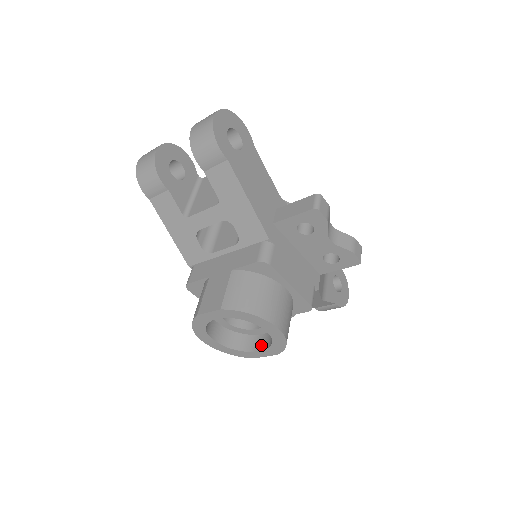
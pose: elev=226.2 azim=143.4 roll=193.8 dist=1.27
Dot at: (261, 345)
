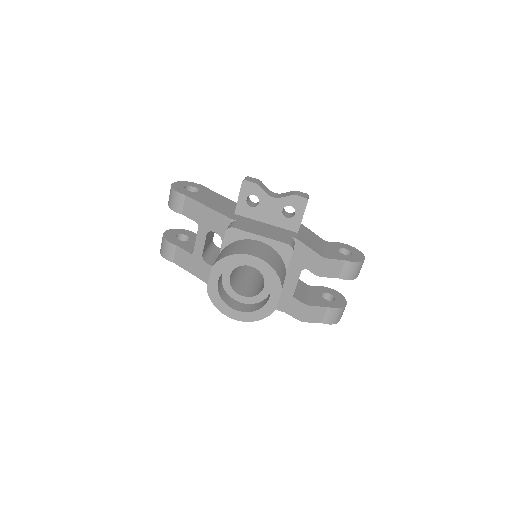
Dot at: (270, 293)
